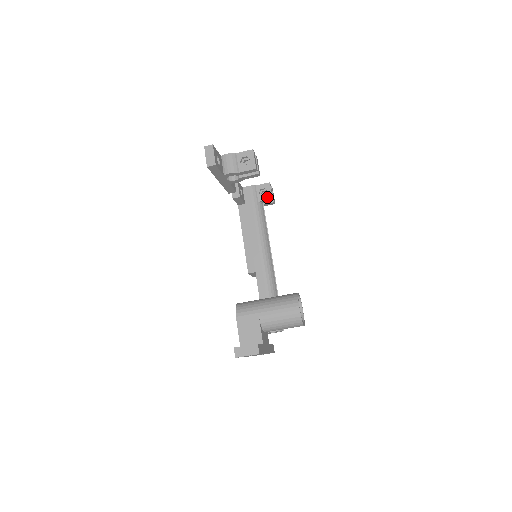
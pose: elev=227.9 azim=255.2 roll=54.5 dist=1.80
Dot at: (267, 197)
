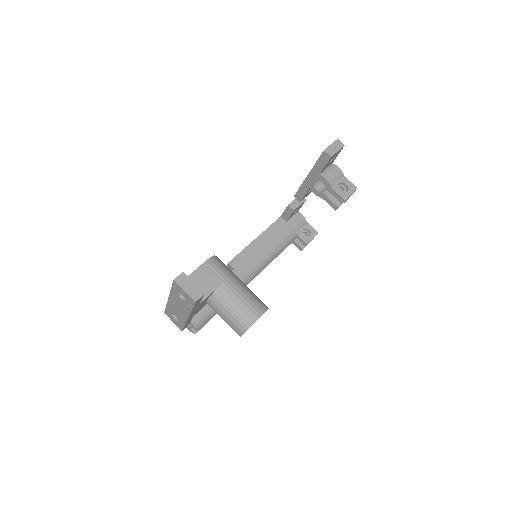
Dot at: (305, 238)
